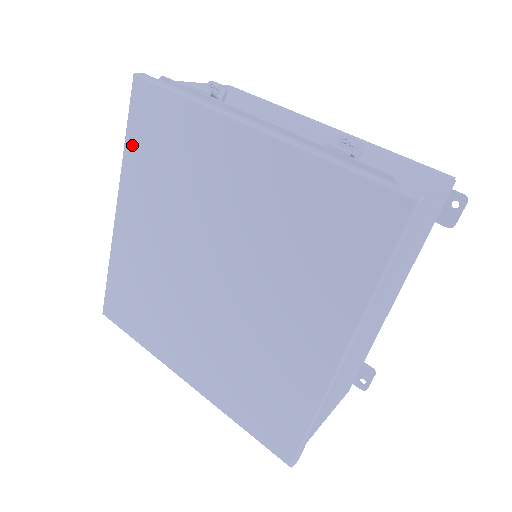
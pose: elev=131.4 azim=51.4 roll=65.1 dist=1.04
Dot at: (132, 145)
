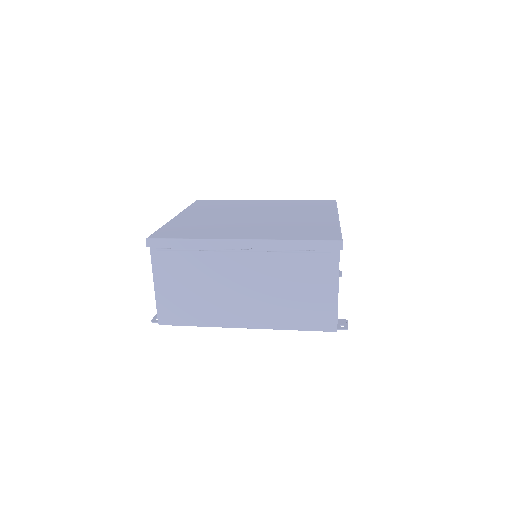
Dot at: (194, 206)
